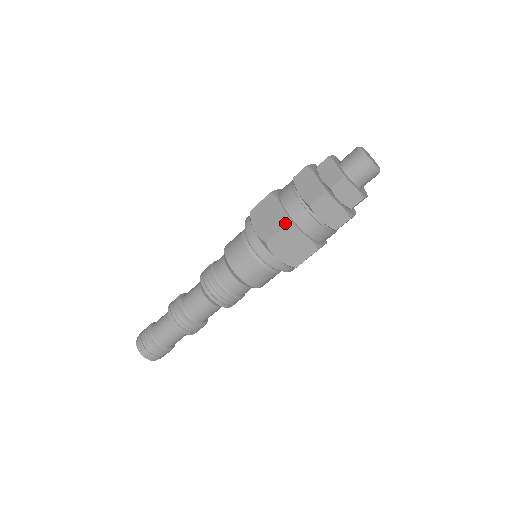
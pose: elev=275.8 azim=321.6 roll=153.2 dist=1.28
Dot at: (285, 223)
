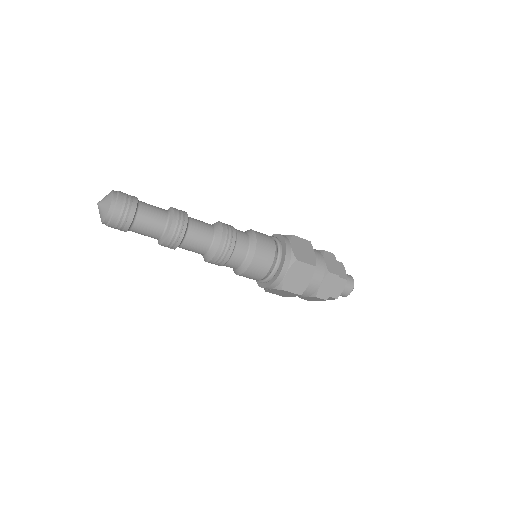
Dot at: (314, 264)
